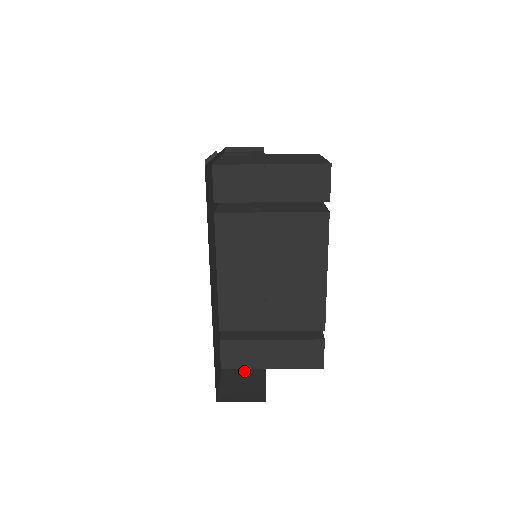
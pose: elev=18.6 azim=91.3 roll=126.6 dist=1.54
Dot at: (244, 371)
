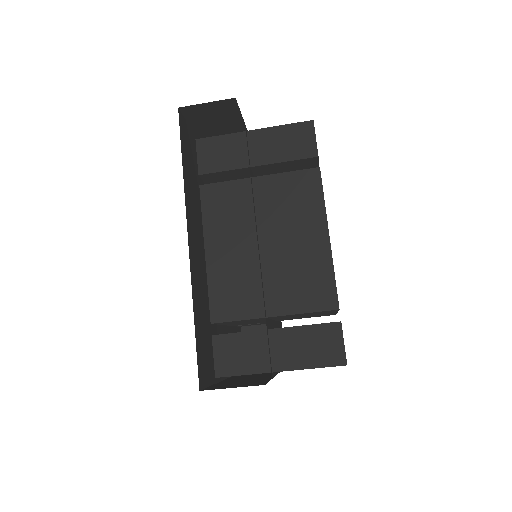
Dot at: (245, 380)
